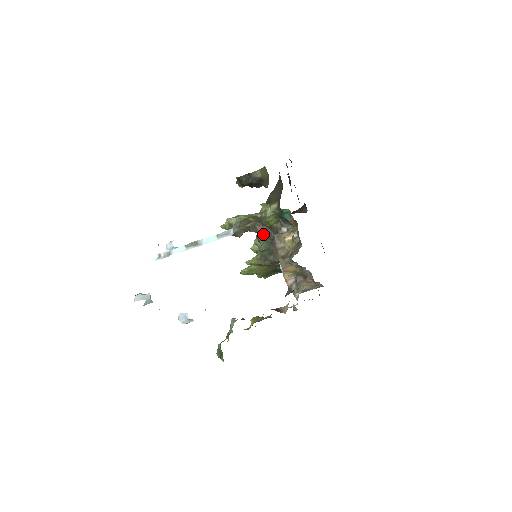
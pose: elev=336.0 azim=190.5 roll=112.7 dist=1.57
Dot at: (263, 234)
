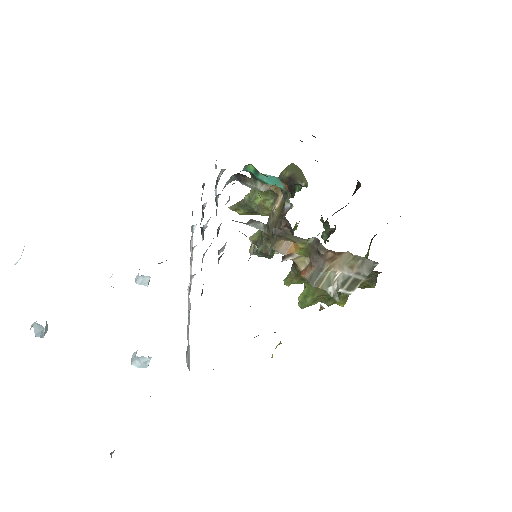
Dot at: occluded
